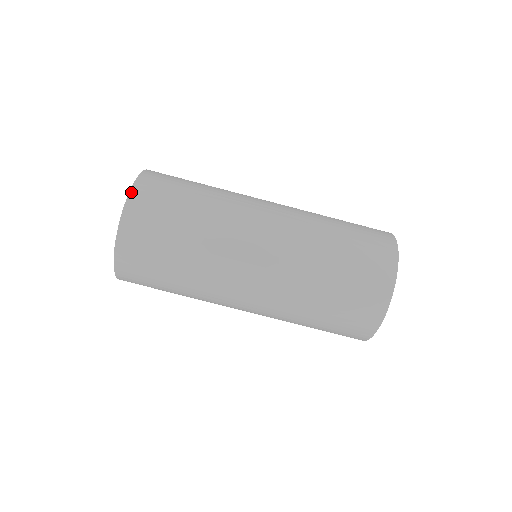
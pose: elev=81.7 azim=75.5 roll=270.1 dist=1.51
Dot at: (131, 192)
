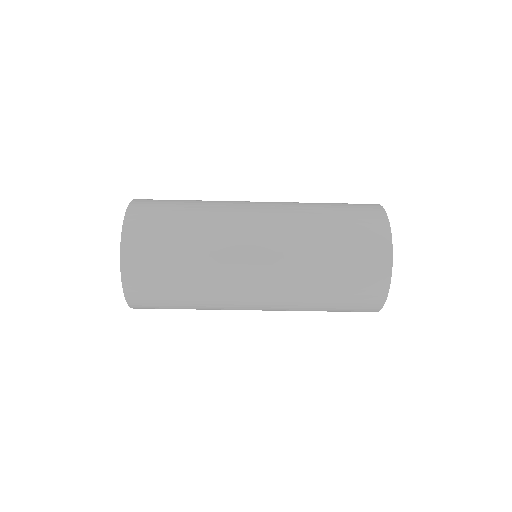
Dot at: (128, 303)
